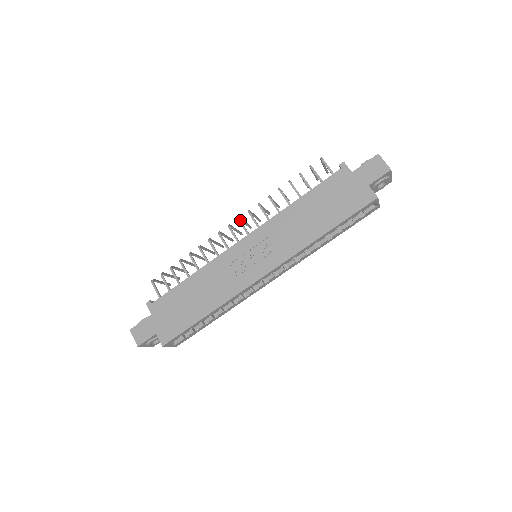
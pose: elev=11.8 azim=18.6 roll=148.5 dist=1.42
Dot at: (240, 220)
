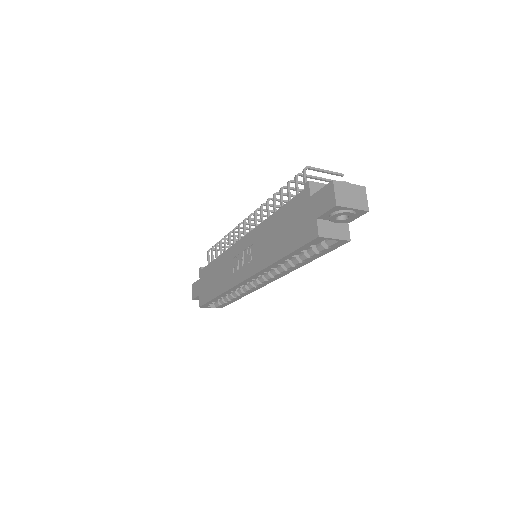
Dot at: (249, 217)
